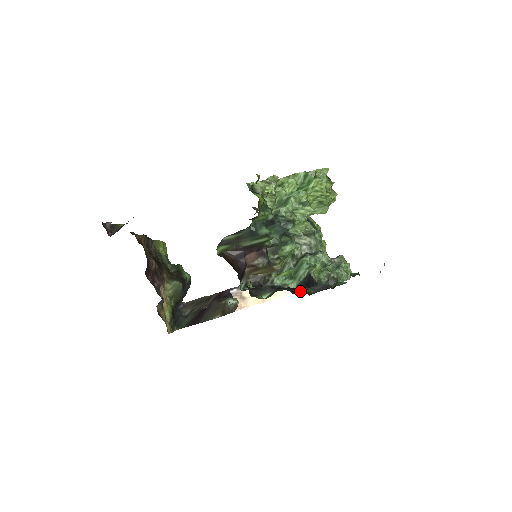
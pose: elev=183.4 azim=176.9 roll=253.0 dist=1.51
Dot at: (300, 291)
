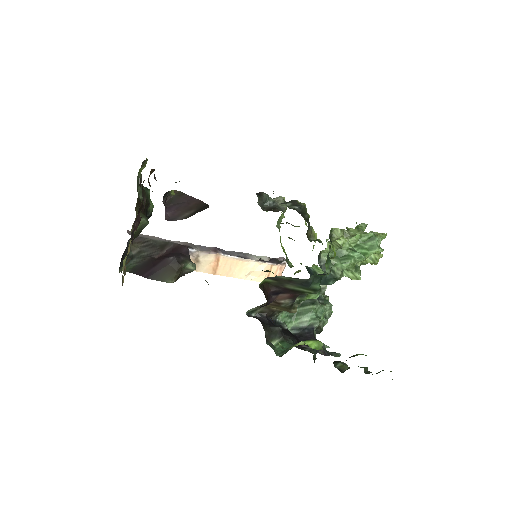
Dot at: (302, 347)
